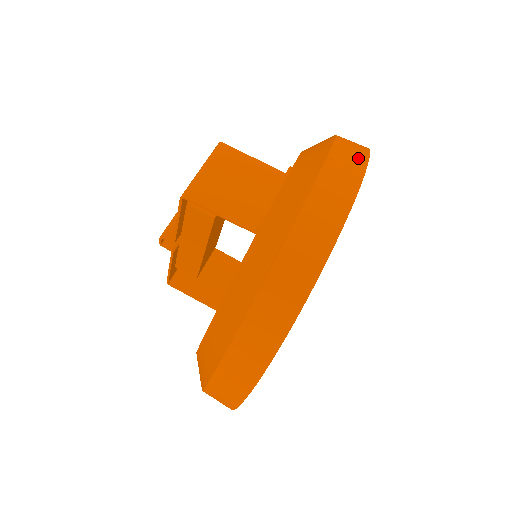
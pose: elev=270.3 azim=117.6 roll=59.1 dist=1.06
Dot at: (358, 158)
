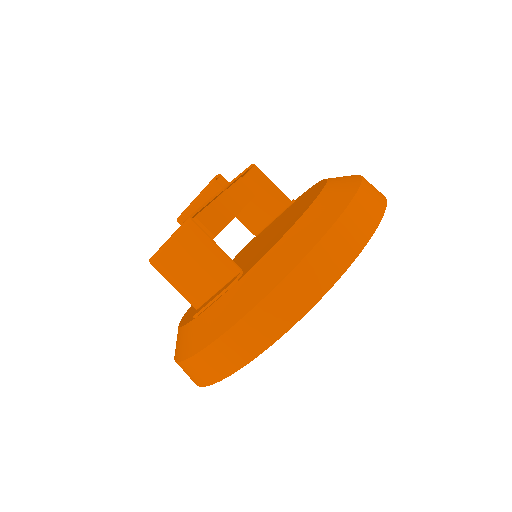
Dot at: (272, 331)
